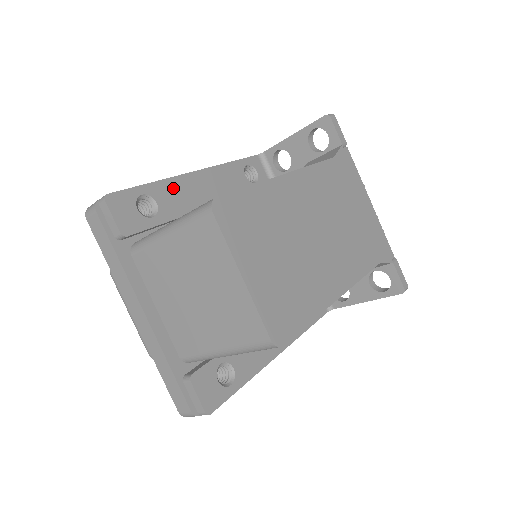
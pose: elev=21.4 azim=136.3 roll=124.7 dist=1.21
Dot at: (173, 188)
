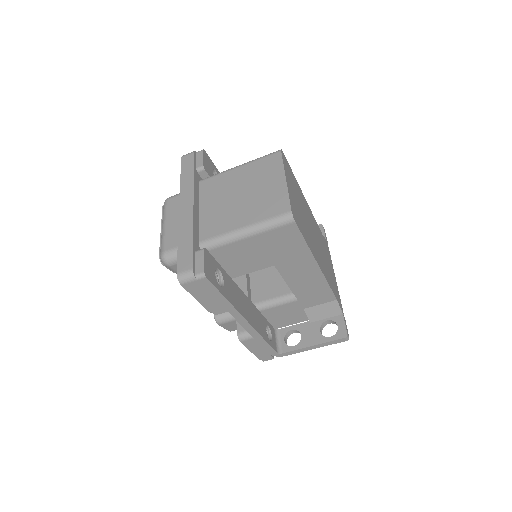
Dot at: occluded
